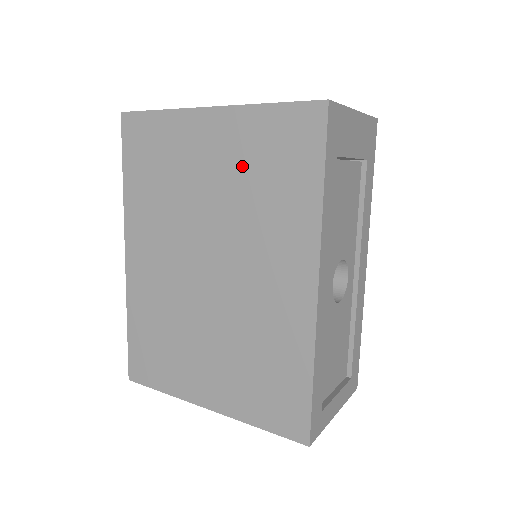
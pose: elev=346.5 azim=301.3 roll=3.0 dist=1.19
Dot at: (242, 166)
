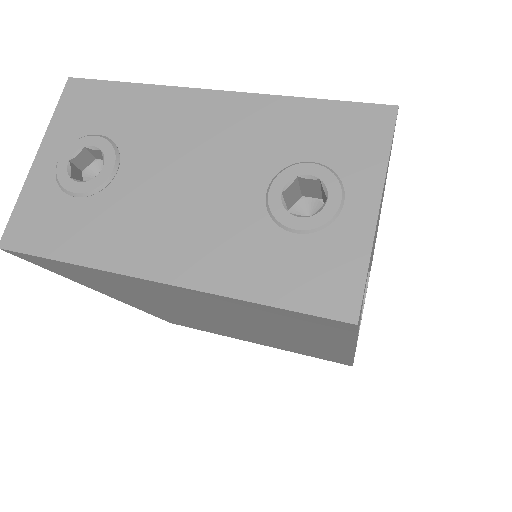
Dot at: (237, 312)
